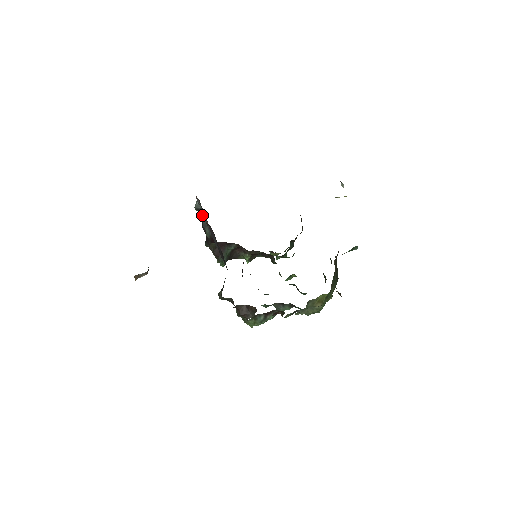
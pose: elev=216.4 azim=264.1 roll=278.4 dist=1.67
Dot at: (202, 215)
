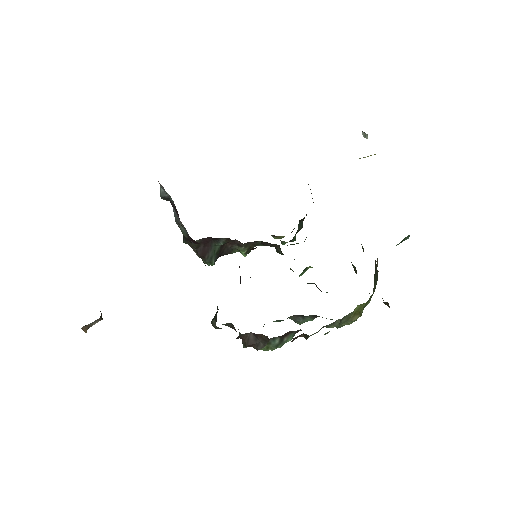
Dot at: (172, 204)
